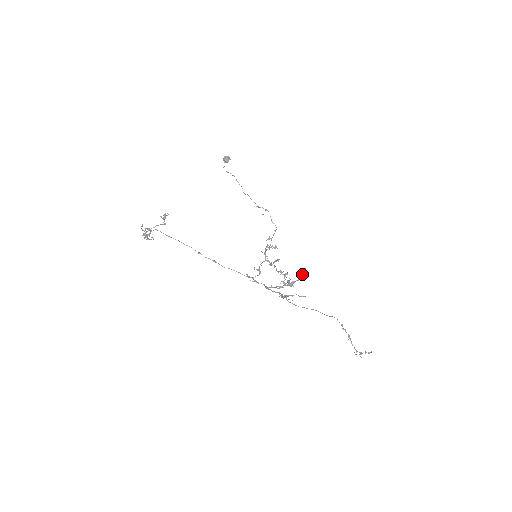
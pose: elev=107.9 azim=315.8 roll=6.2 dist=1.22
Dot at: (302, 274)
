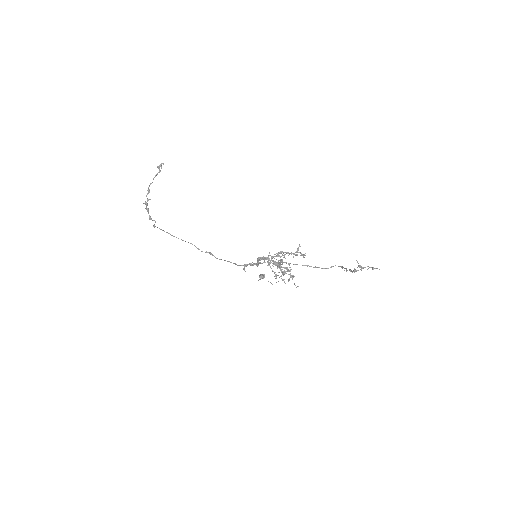
Dot at: occluded
